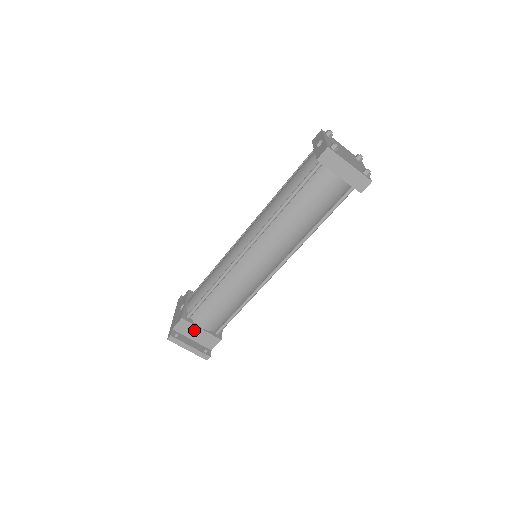
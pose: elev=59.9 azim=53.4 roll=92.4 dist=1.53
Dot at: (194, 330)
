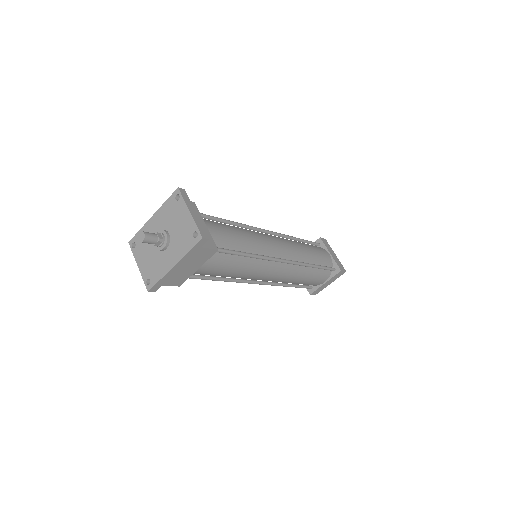
Dot at: occluded
